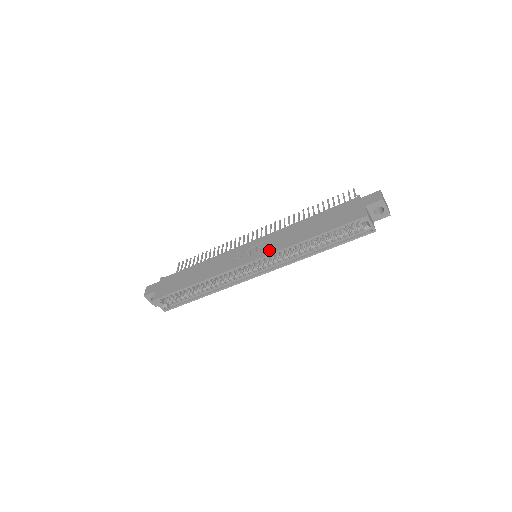
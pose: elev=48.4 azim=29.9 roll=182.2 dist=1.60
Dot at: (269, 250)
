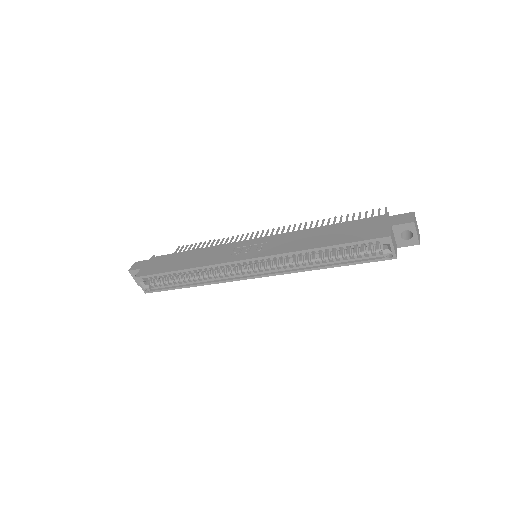
Dot at: (269, 251)
